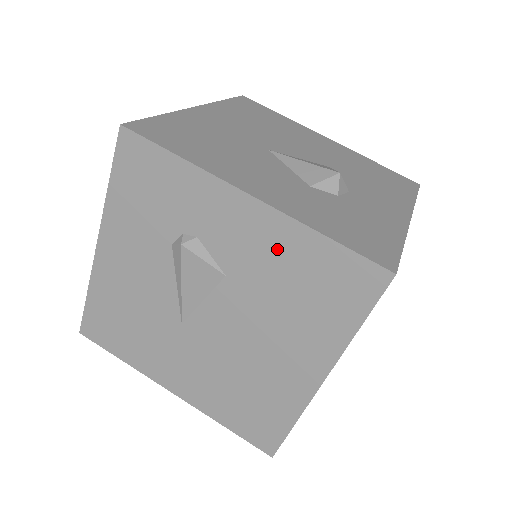
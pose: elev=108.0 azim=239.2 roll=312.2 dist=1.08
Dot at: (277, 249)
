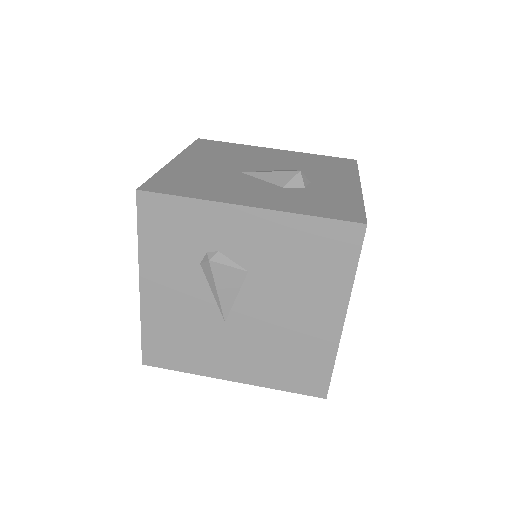
Dot at: (280, 238)
